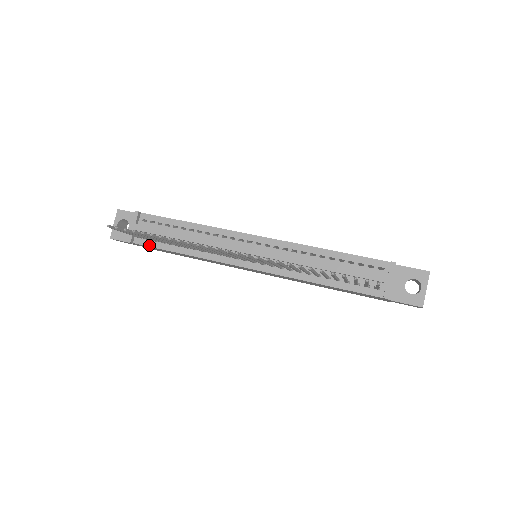
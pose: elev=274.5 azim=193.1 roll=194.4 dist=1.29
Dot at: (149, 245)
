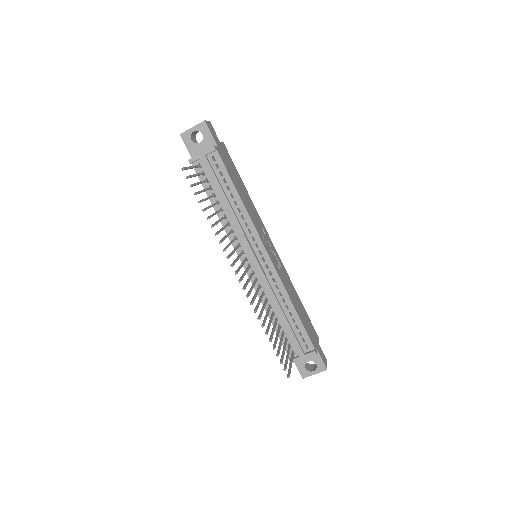
Dot at: (200, 178)
